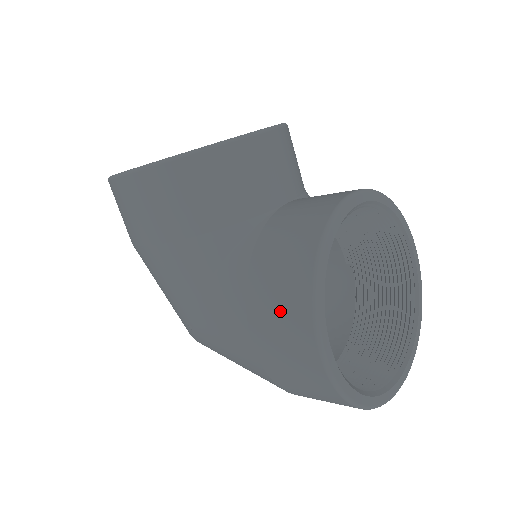
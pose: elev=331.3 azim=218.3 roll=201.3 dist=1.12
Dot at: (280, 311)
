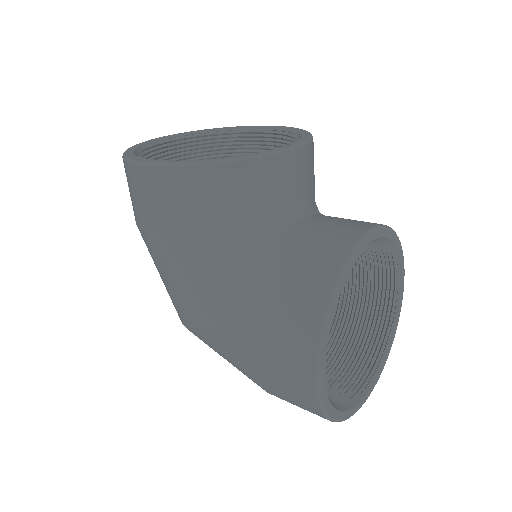
Dot at: (285, 334)
